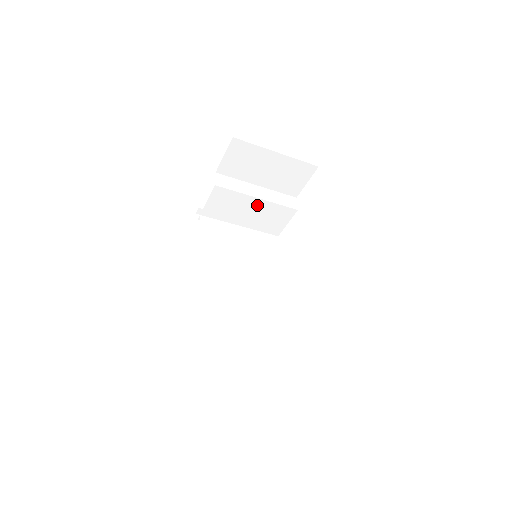
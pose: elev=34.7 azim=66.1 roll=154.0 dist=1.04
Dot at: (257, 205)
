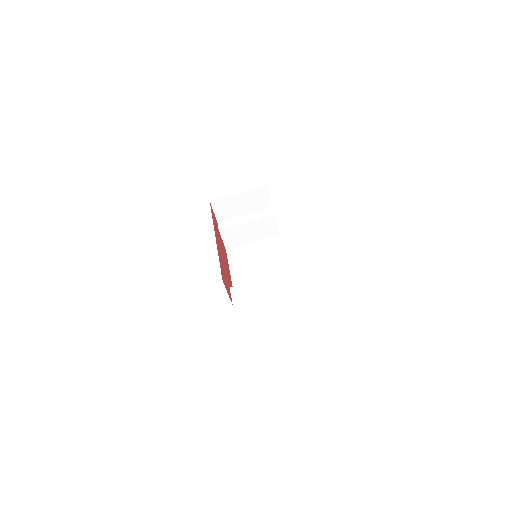
Dot at: (250, 226)
